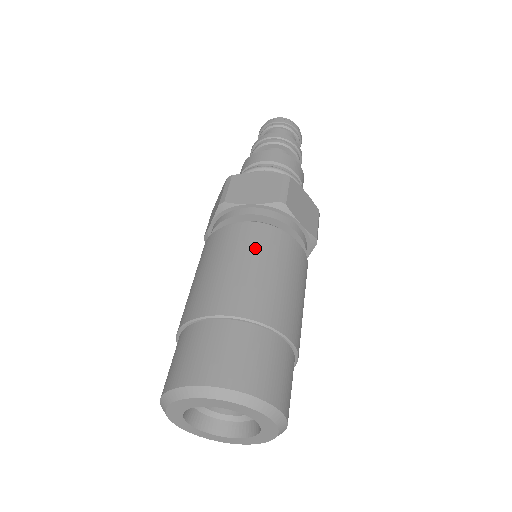
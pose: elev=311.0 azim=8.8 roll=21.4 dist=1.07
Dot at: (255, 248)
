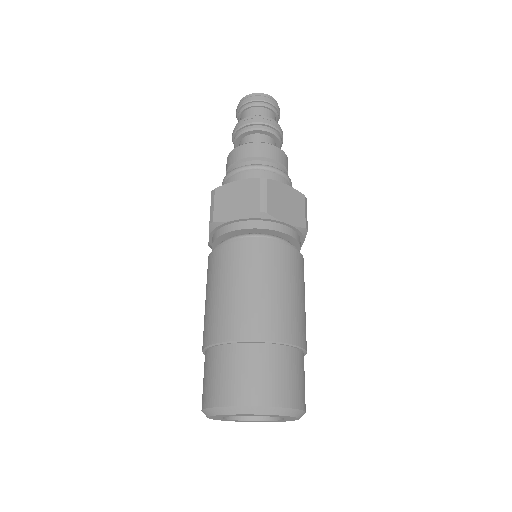
Dot at: (246, 268)
